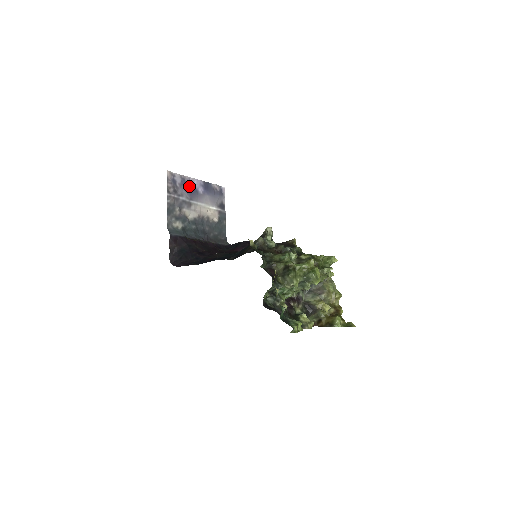
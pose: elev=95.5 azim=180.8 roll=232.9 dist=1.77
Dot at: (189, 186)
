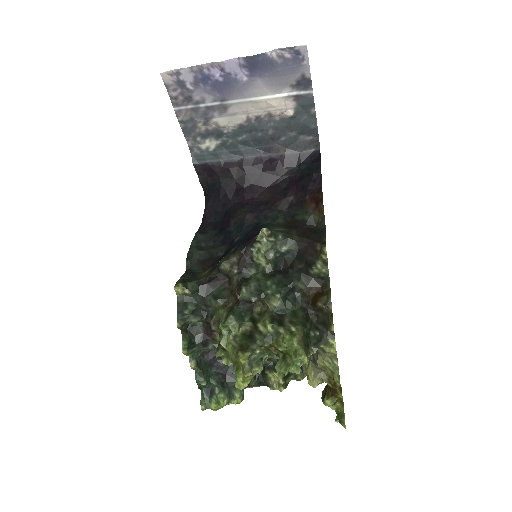
Dot at: (215, 78)
